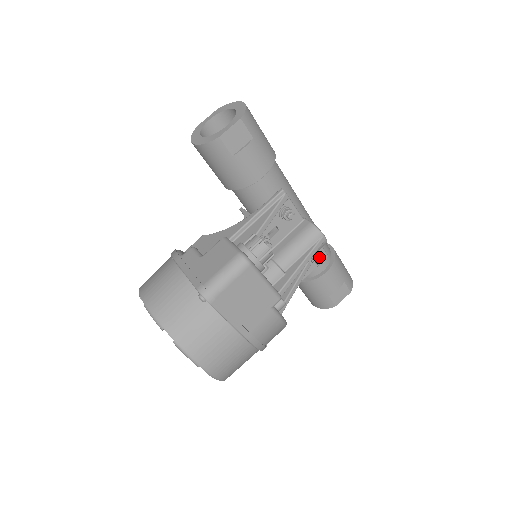
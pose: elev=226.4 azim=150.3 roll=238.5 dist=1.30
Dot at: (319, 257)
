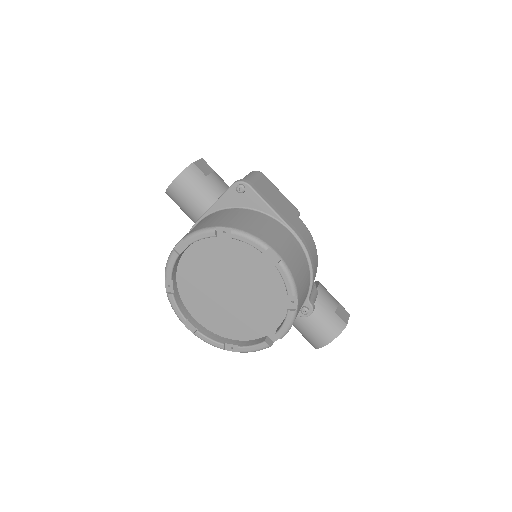
Dot at: occluded
